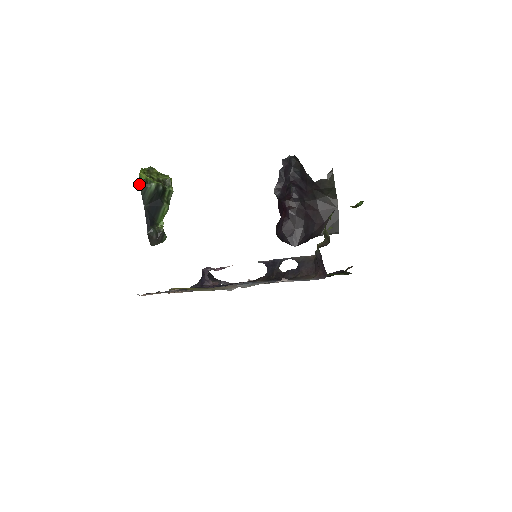
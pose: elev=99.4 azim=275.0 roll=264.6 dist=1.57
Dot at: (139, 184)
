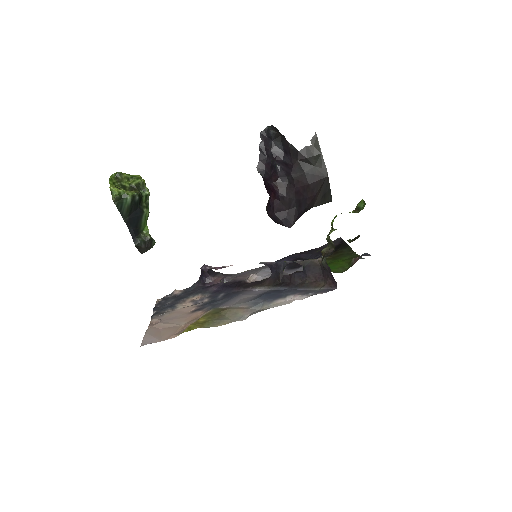
Dot at: occluded
